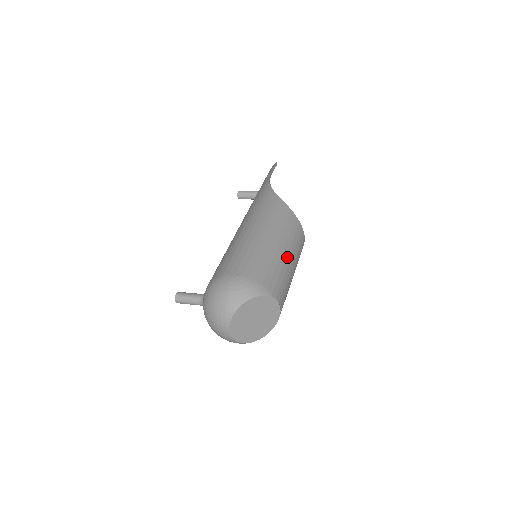
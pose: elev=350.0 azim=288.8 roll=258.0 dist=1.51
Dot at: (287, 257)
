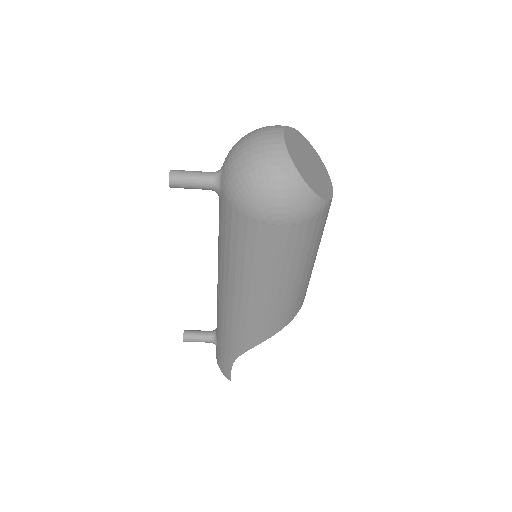
Dot at: occluded
